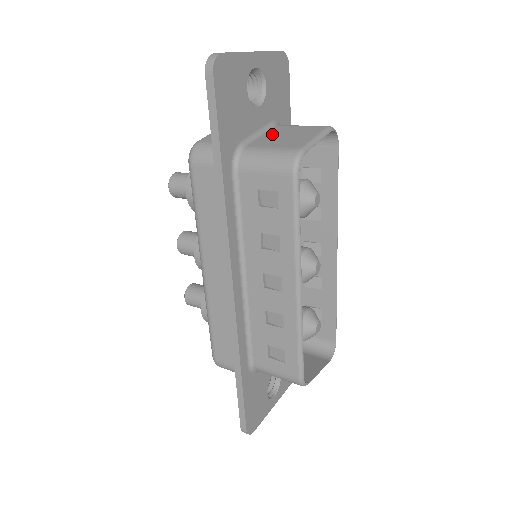
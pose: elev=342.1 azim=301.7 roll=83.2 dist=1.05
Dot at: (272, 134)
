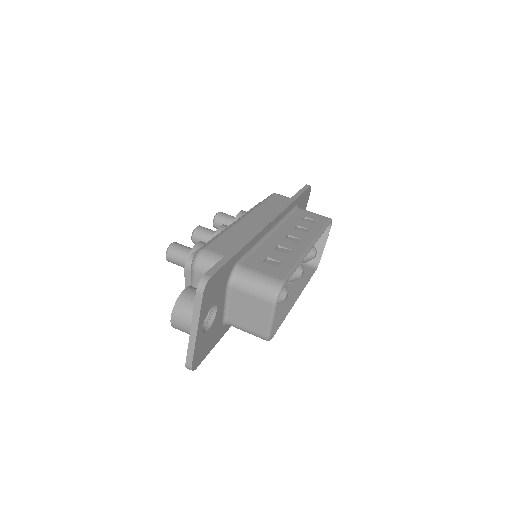
Dot at: (236, 306)
